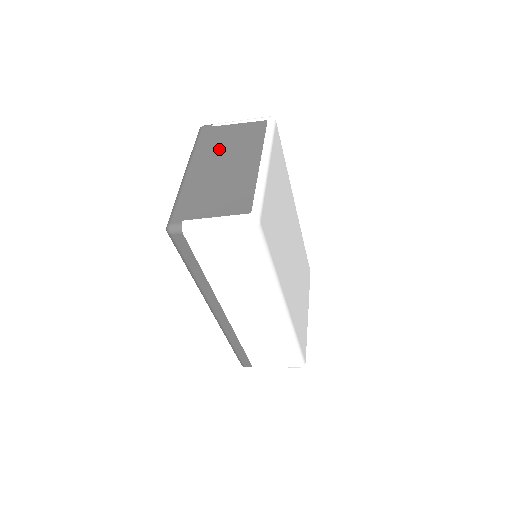
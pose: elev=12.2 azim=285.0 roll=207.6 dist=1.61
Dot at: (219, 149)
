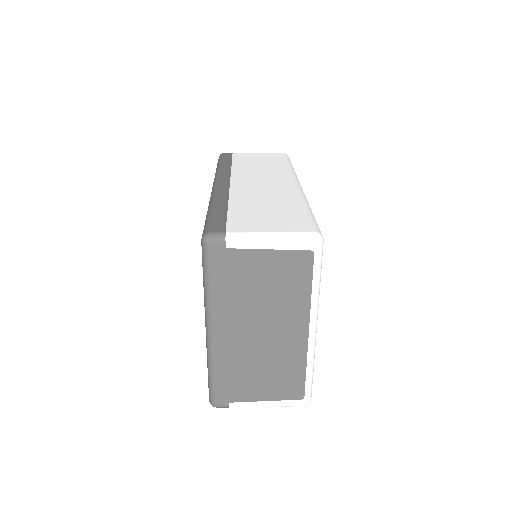
Dot at: (249, 301)
